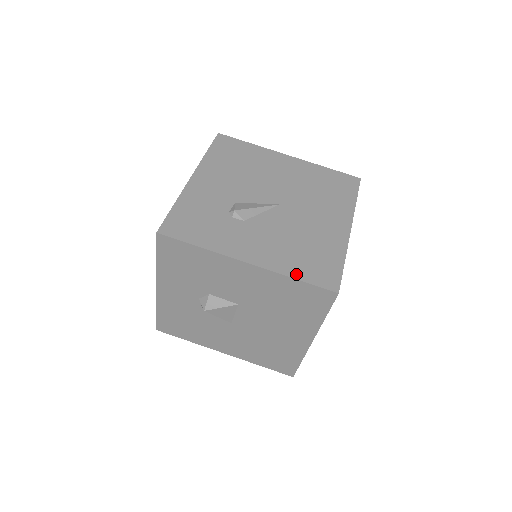
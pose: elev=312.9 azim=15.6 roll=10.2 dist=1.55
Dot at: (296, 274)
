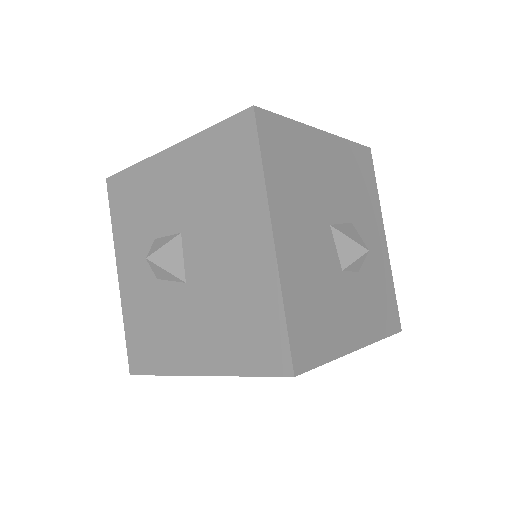
Dot at: occluded
